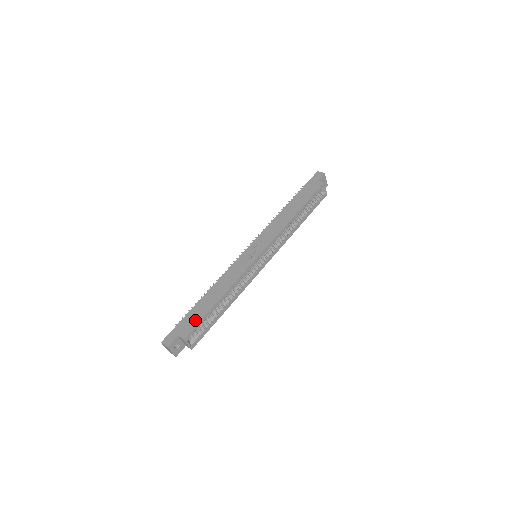
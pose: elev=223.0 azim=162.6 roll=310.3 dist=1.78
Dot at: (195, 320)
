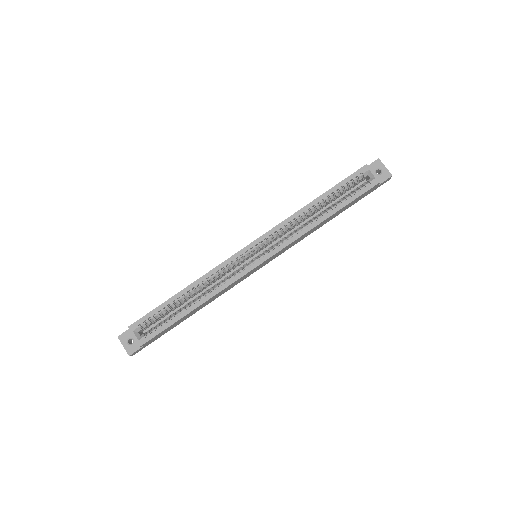
Dot at: occluded
